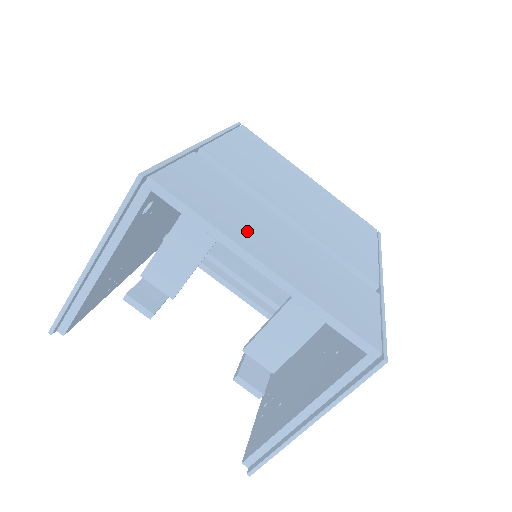
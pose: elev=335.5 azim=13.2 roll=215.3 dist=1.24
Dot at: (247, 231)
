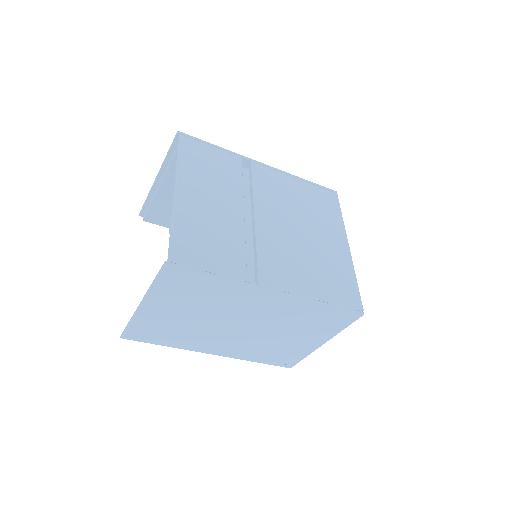
Dot at: (198, 181)
